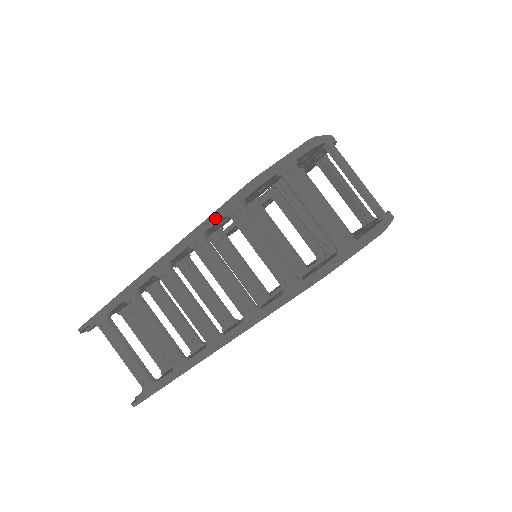
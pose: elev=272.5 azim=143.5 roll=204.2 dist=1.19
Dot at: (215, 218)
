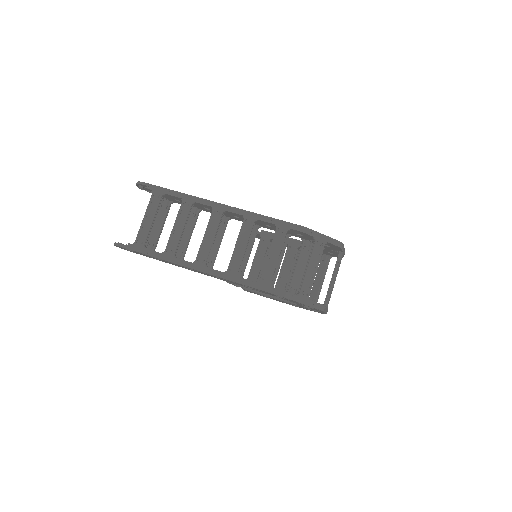
Dot at: (270, 220)
